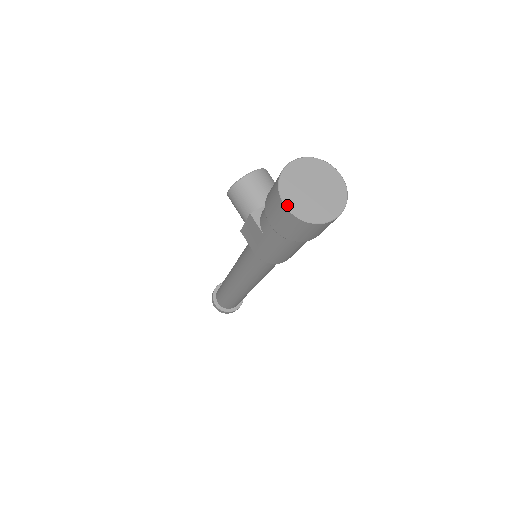
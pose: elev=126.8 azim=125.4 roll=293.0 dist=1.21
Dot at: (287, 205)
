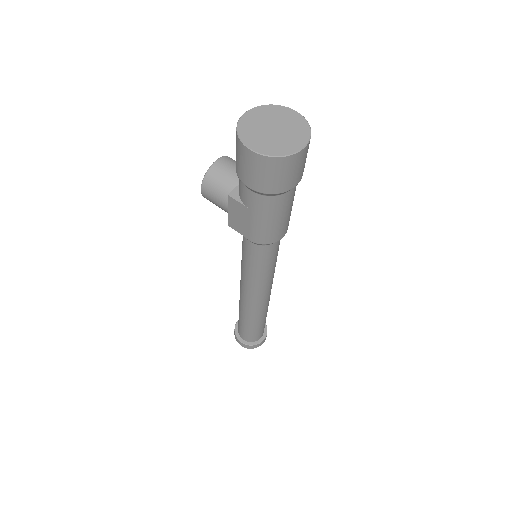
Dot at: (253, 149)
